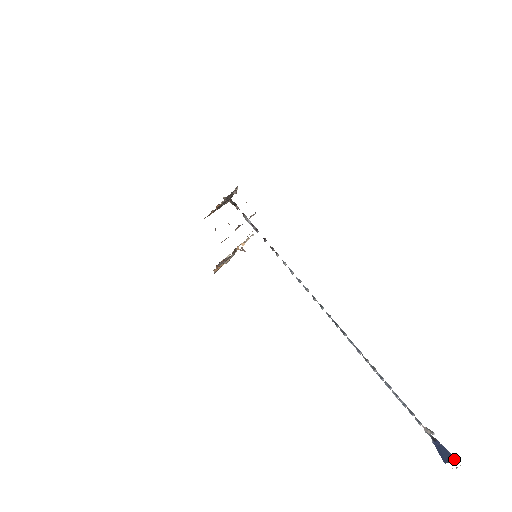
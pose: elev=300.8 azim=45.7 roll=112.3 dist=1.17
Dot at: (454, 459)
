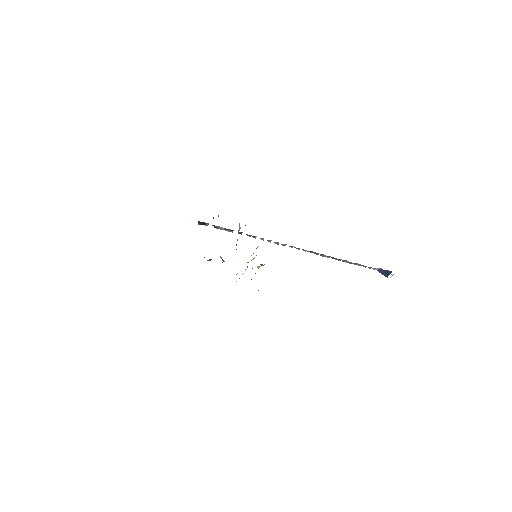
Dot at: occluded
